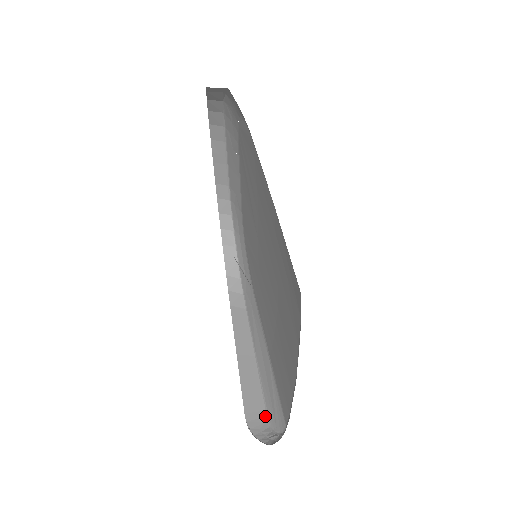
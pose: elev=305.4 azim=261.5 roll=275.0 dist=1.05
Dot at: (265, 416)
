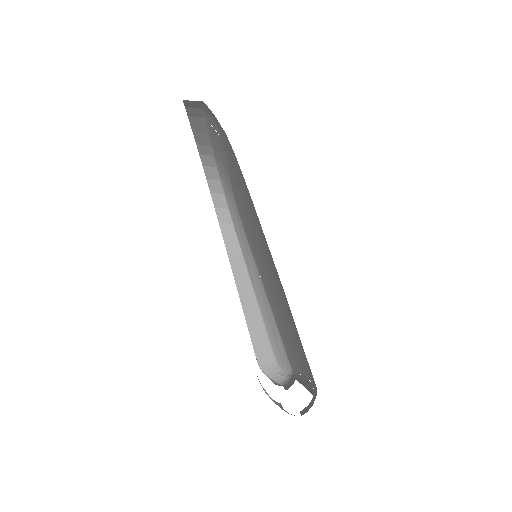
Dot at: (273, 357)
